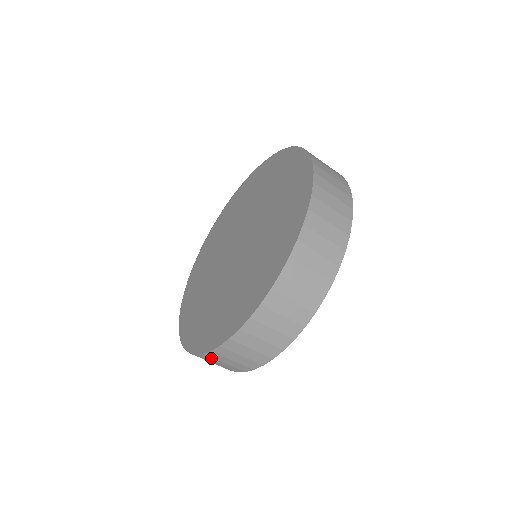
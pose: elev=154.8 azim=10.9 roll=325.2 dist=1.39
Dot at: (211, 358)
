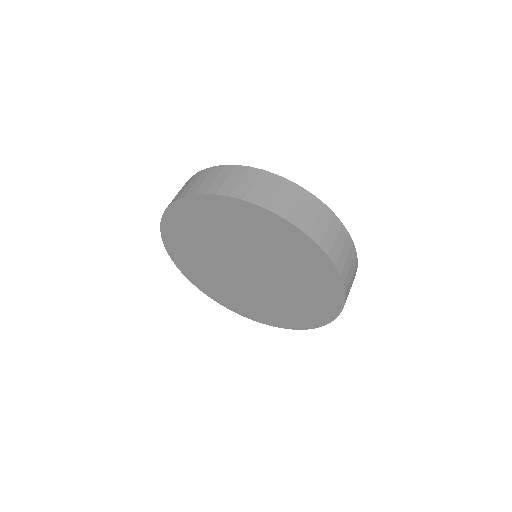
Dot at: occluded
